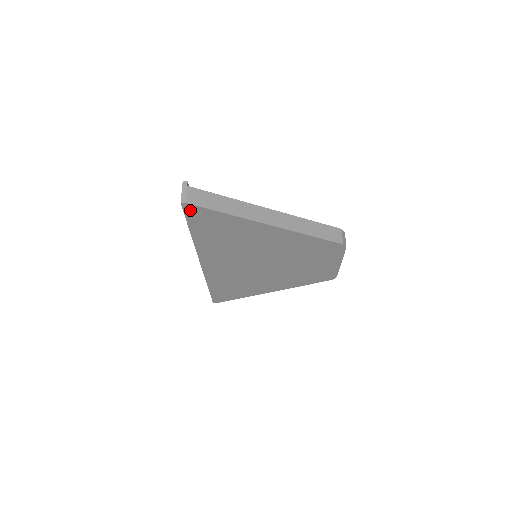
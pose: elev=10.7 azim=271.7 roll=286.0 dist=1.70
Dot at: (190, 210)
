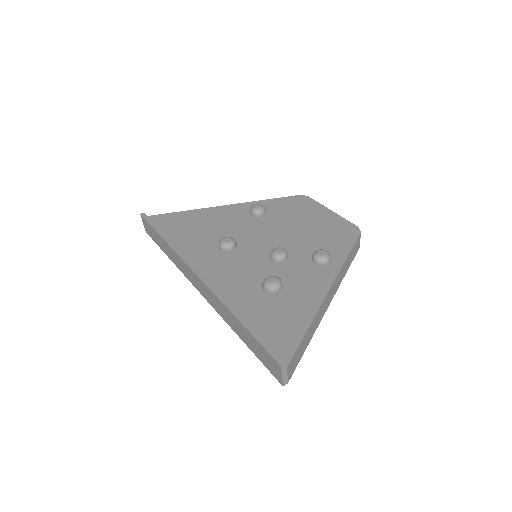
Dot at: occluded
